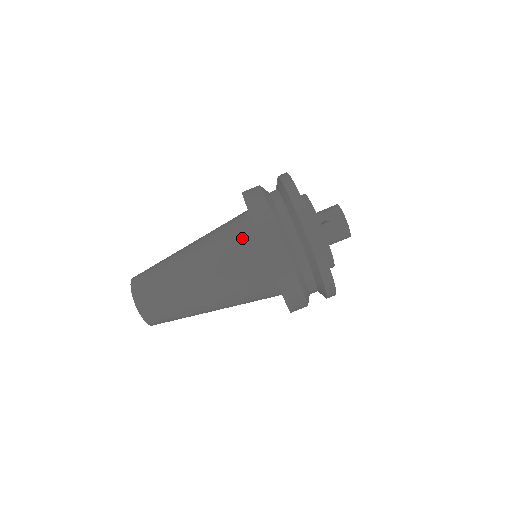
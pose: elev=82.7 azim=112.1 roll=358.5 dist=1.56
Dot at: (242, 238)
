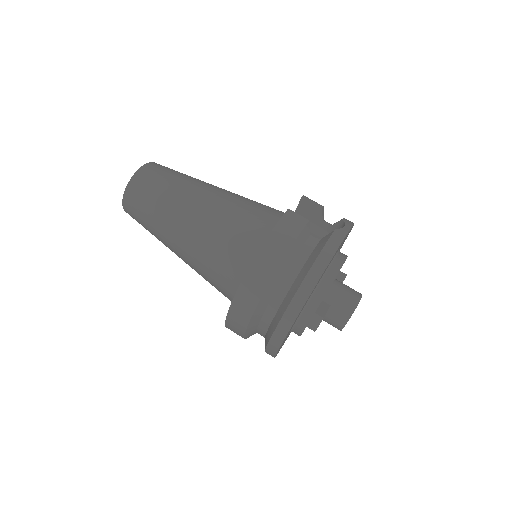
Dot at: (243, 249)
